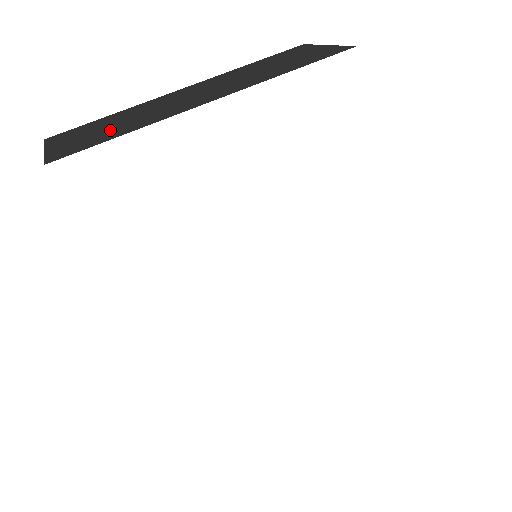
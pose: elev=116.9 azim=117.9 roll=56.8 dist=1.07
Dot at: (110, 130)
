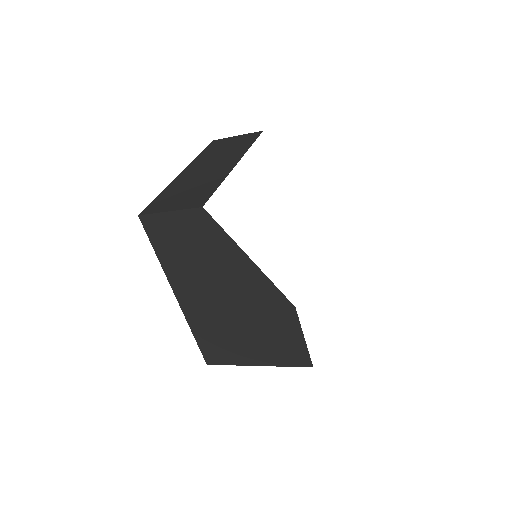
Dot at: (197, 190)
